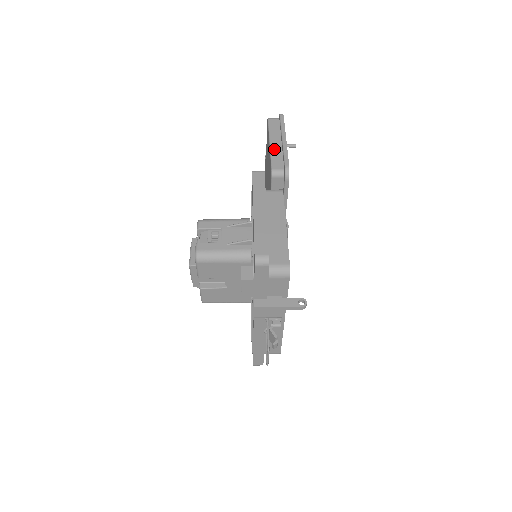
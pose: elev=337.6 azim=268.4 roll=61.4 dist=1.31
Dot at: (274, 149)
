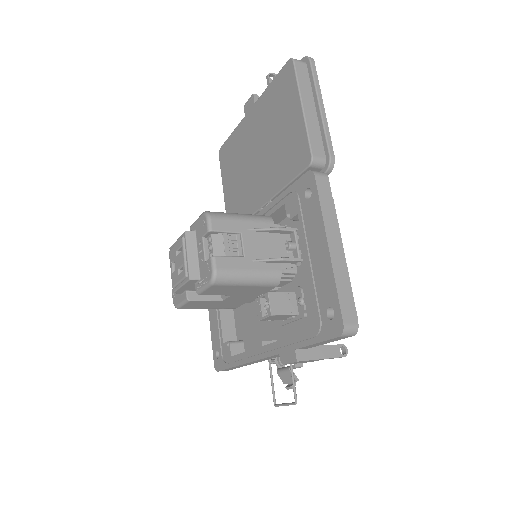
Dot at: (310, 120)
